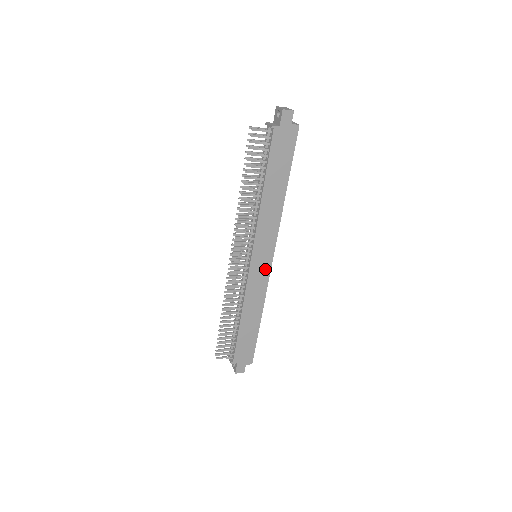
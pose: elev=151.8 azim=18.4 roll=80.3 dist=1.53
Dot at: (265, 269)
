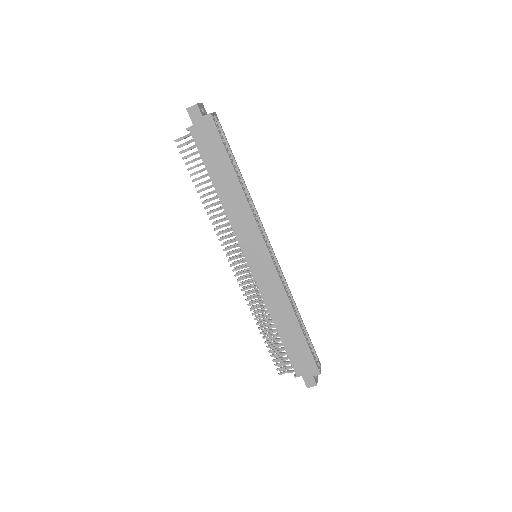
Dot at: (268, 266)
